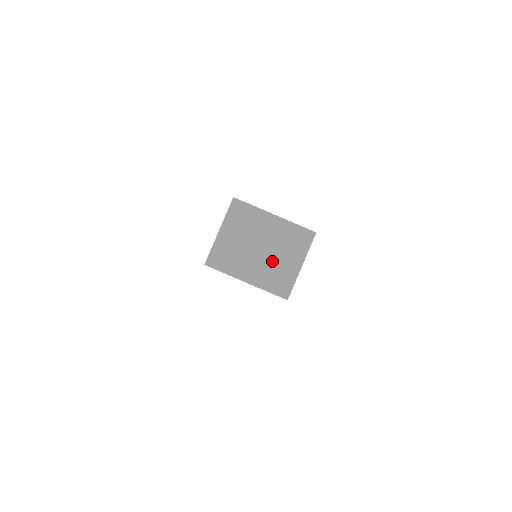
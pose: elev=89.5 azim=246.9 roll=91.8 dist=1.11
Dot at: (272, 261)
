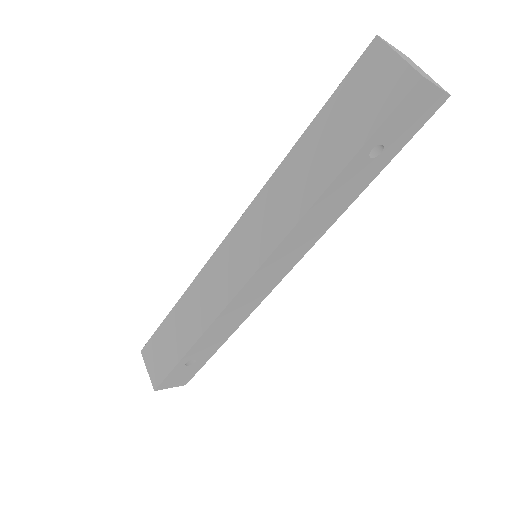
Dot at: (419, 70)
